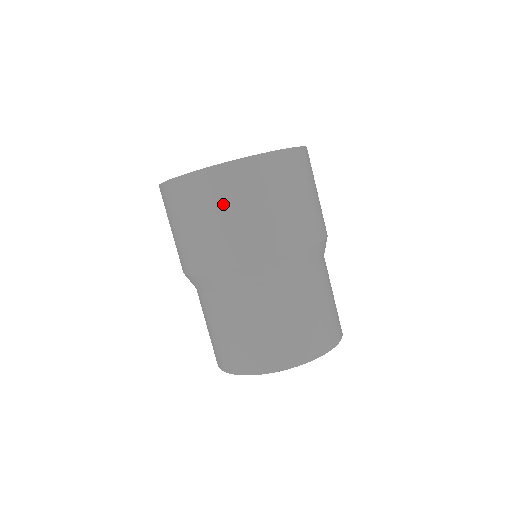
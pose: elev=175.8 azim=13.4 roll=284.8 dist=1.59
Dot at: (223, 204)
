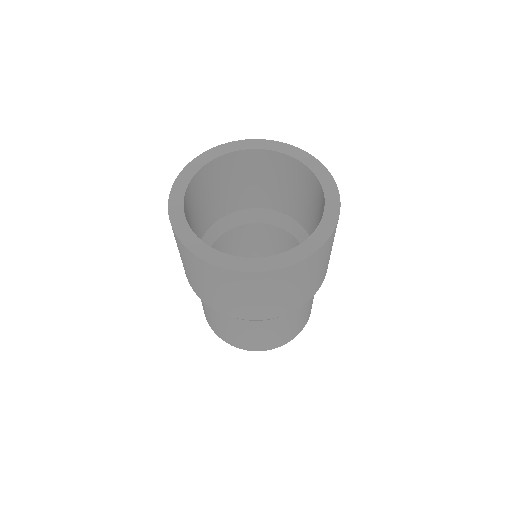
Dot at: (232, 290)
